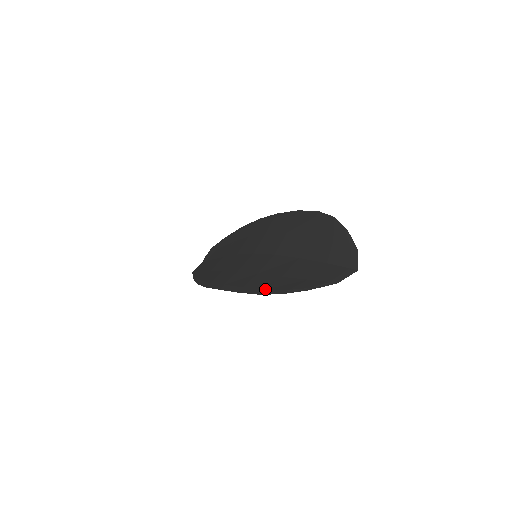
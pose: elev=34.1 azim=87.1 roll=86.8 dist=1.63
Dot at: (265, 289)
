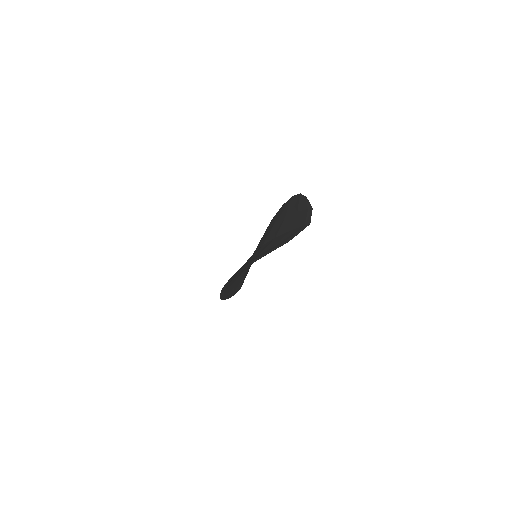
Dot at: (242, 268)
